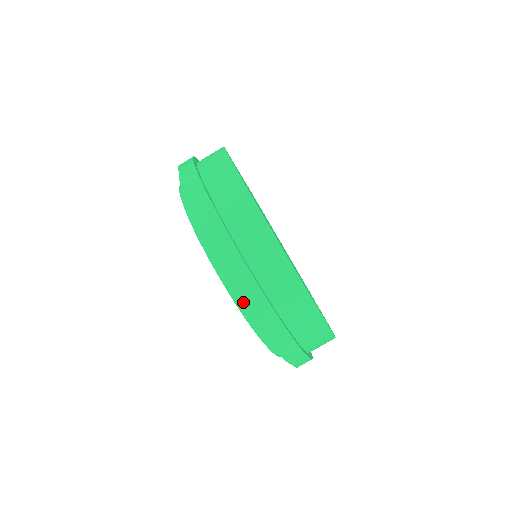
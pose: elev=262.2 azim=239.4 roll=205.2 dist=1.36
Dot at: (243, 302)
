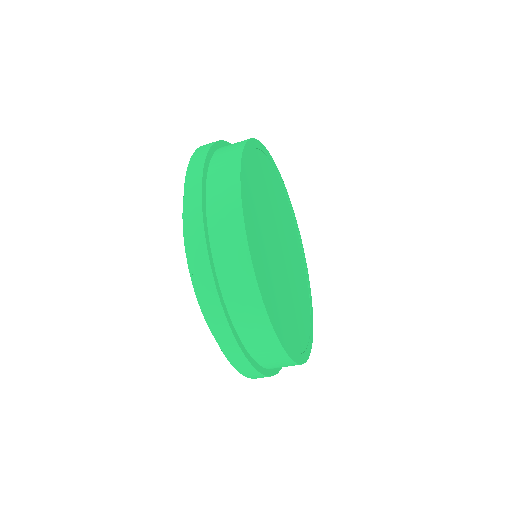
Dot at: occluded
